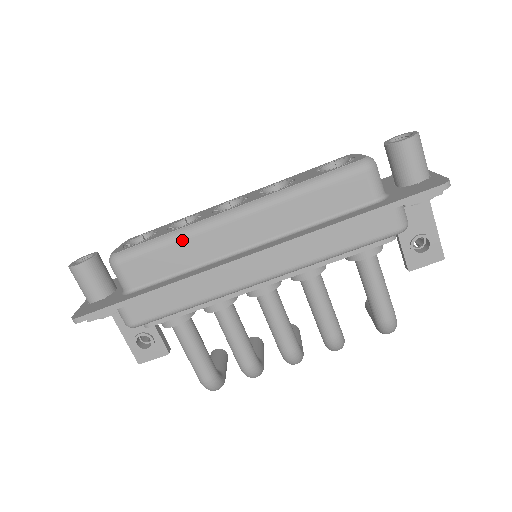
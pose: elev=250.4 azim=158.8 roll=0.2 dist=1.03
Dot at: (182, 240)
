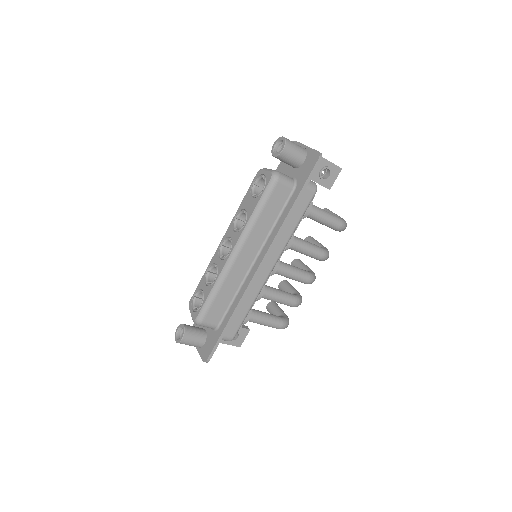
Dot at: (222, 286)
